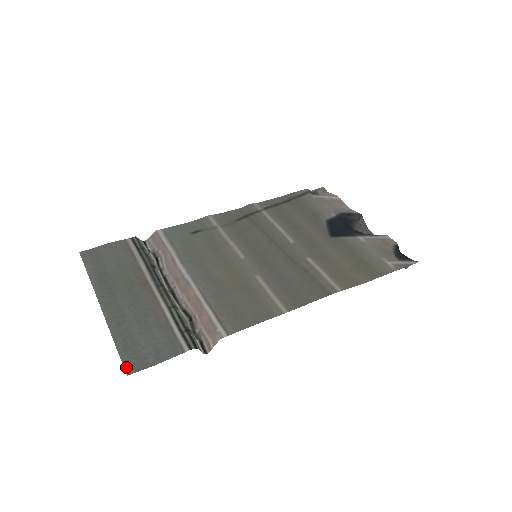
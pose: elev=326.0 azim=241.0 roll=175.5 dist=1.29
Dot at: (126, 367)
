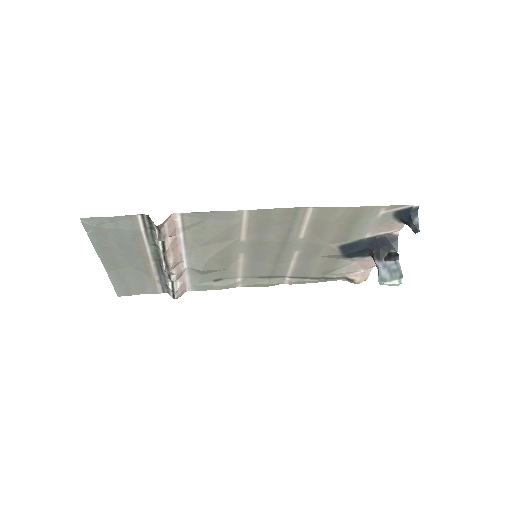
Dot at: (84, 224)
